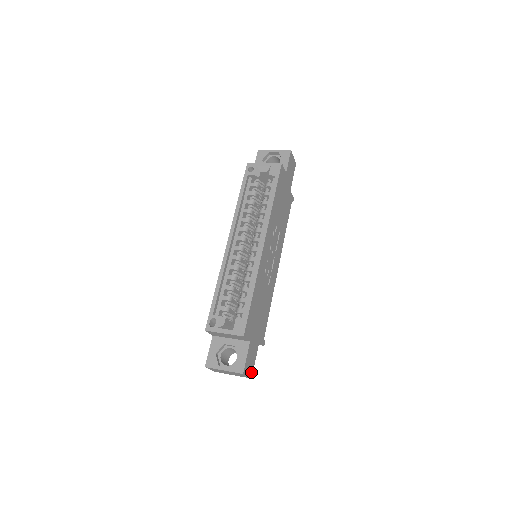
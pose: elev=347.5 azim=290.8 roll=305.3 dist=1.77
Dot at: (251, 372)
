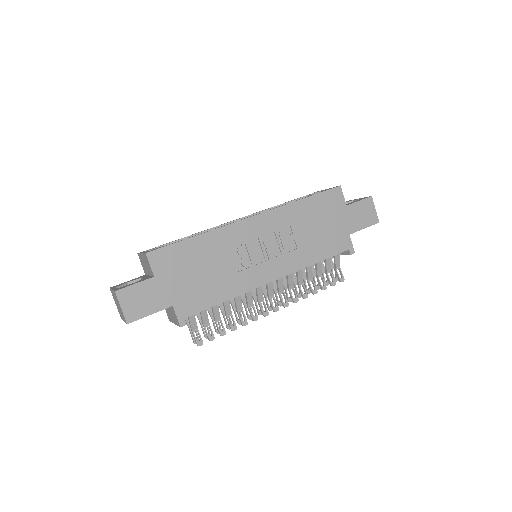
Dot at: (132, 316)
